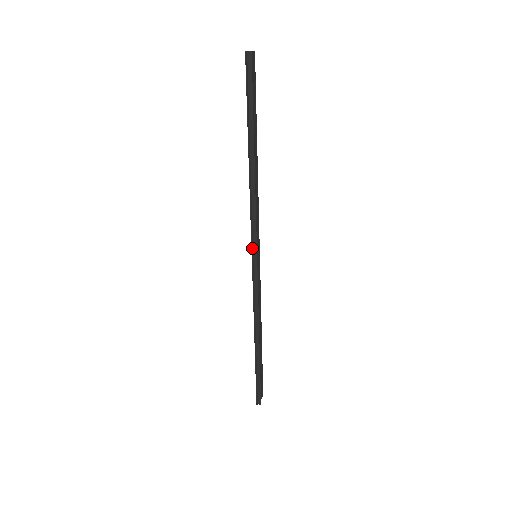
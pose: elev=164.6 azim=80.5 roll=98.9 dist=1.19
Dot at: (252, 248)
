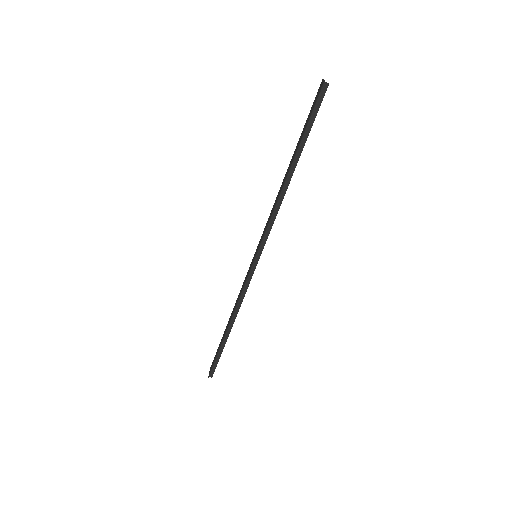
Dot at: (258, 250)
